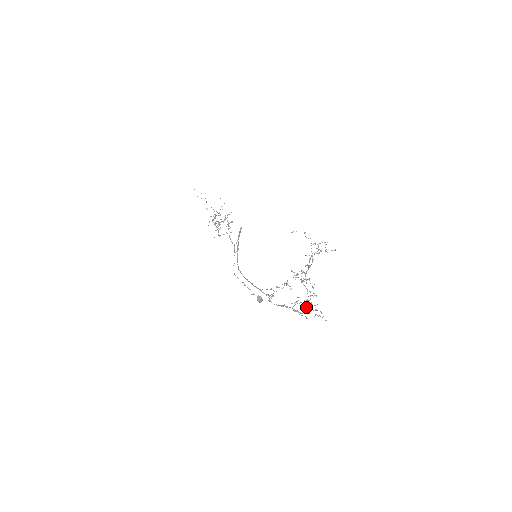
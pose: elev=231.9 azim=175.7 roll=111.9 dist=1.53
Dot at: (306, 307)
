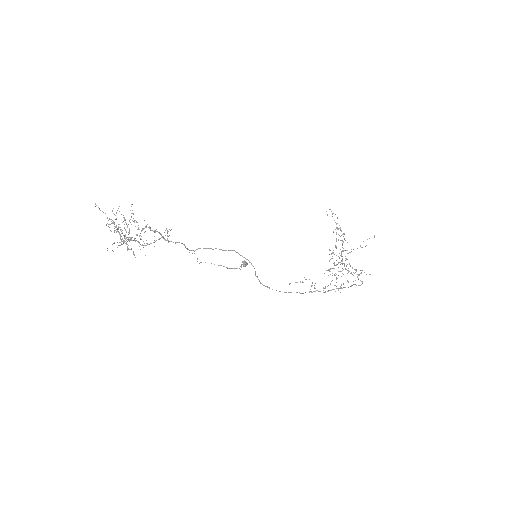
Dot at: occluded
